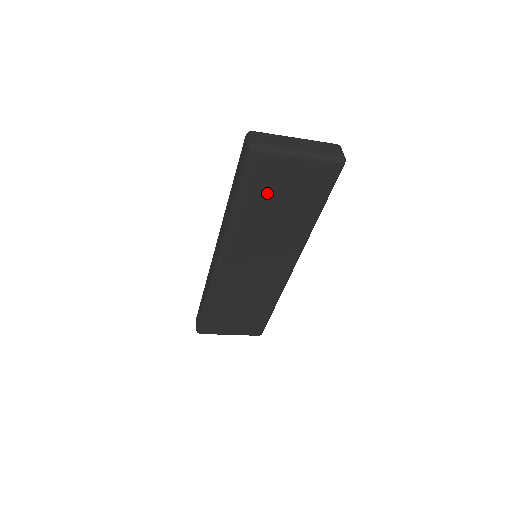
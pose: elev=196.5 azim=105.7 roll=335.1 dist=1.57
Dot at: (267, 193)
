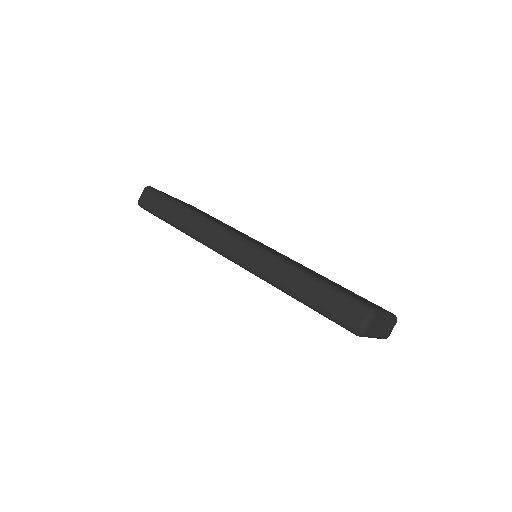
Dot at: occluded
